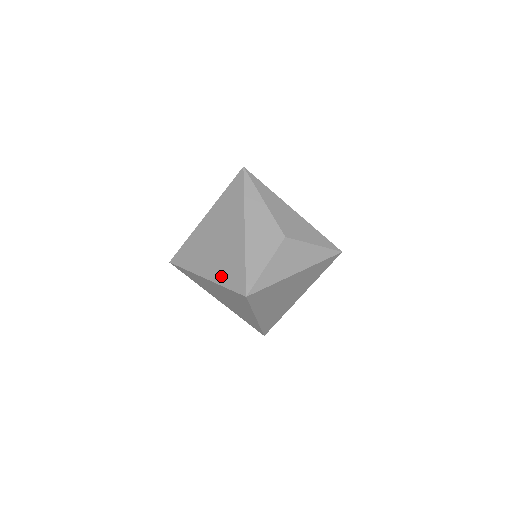
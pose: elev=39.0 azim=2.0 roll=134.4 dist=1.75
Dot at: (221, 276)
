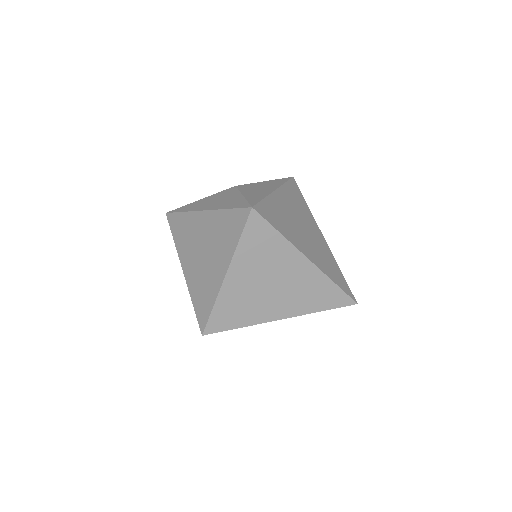
Dot at: (229, 246)
